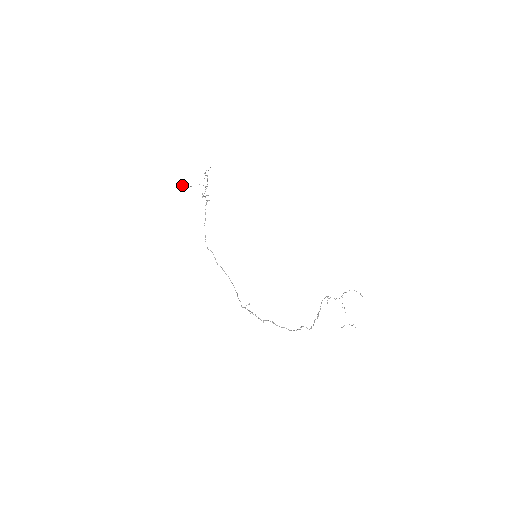
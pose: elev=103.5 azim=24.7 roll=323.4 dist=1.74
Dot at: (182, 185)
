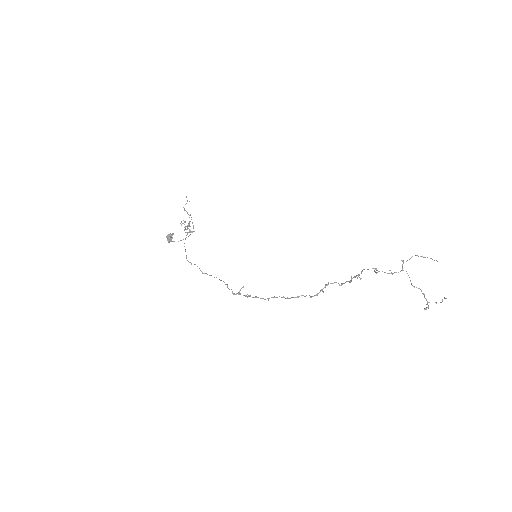
Dot at: (168, 238)
